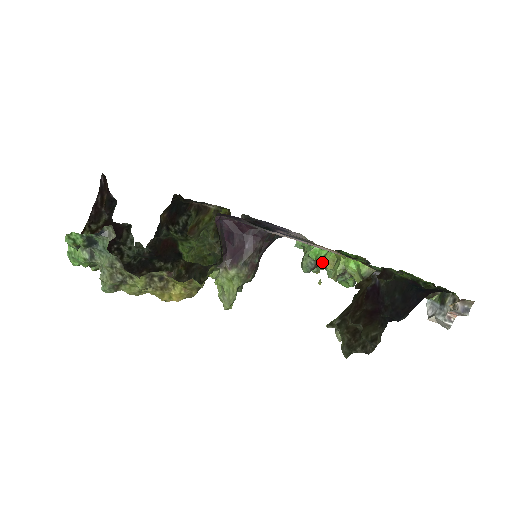
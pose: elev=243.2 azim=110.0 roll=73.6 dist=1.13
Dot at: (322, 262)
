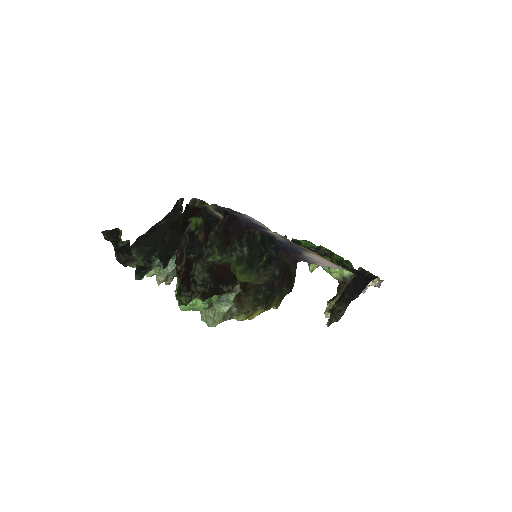
Dot at: occluded
